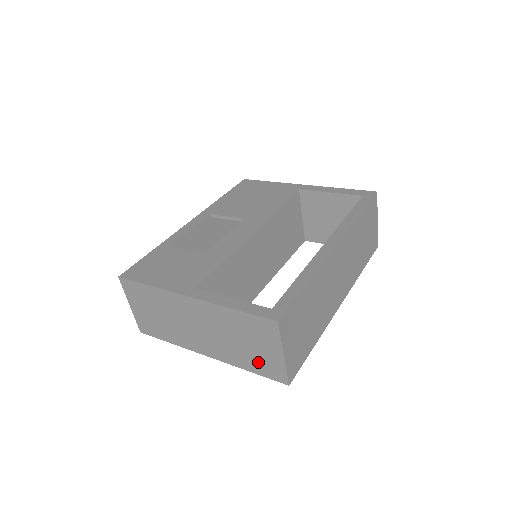
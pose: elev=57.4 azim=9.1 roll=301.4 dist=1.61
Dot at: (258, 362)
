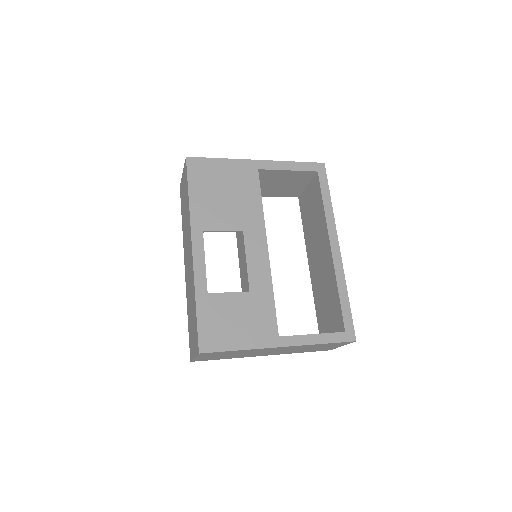
Dot at: (315, 350)
